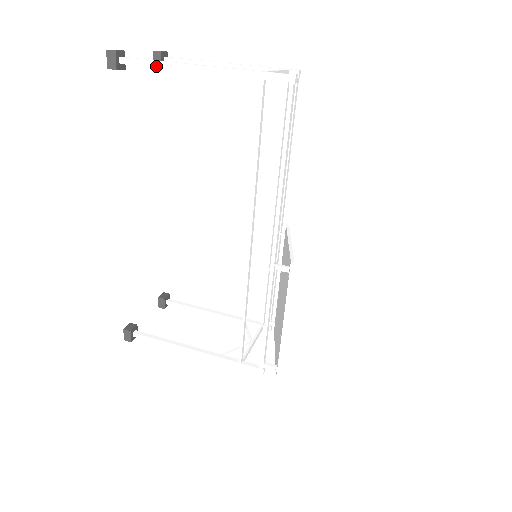
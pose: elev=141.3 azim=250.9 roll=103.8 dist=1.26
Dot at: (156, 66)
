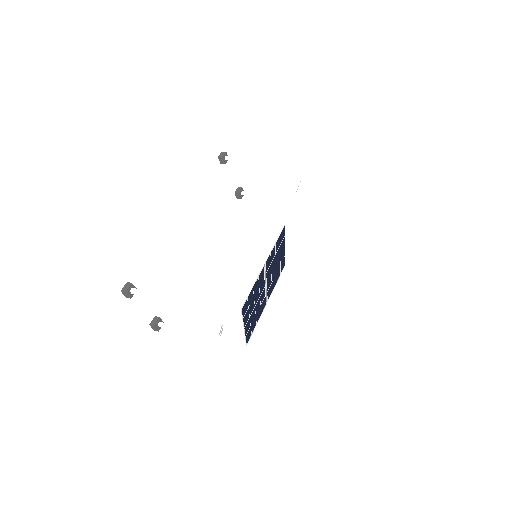
Dot at: (243, 156)
